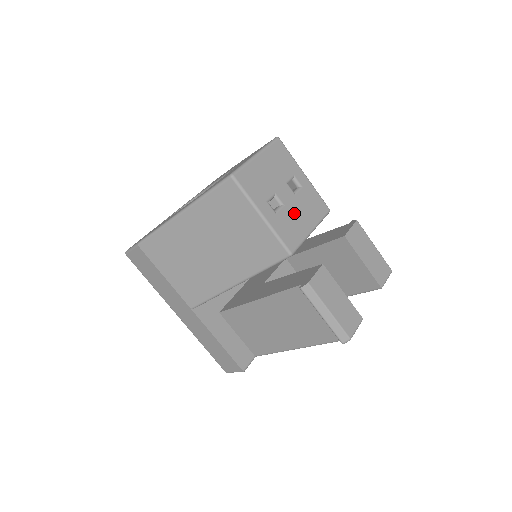
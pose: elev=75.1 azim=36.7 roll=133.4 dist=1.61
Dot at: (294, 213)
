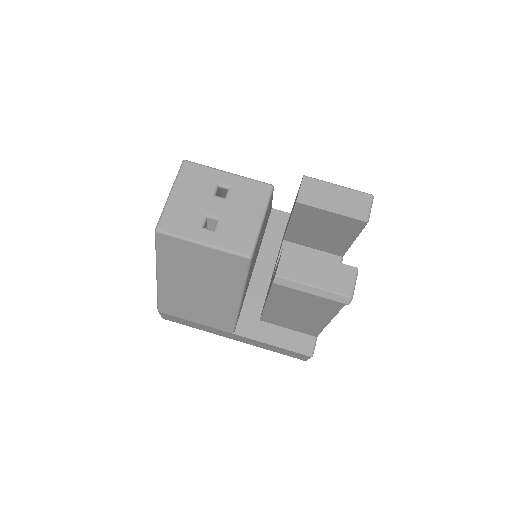
Dot at: (234, 218)
